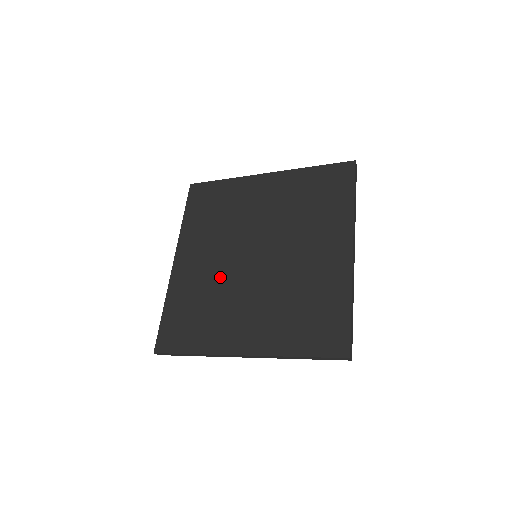
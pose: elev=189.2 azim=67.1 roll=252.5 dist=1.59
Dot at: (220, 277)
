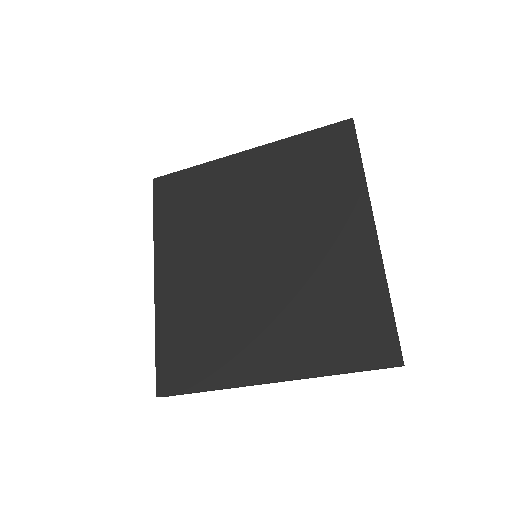
Dot at: (217, 289)
